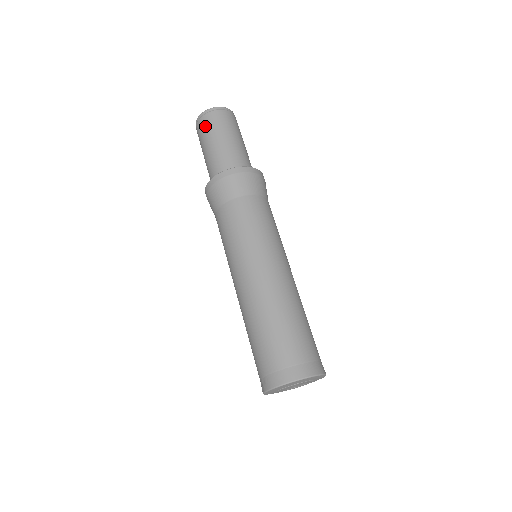
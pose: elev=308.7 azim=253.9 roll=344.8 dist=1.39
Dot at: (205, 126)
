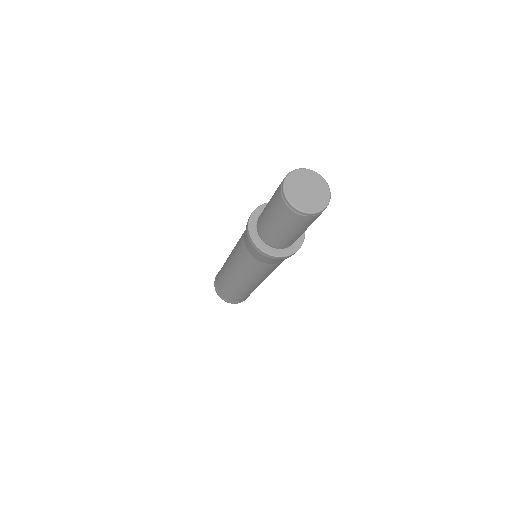
Dot at: (276, 202)
